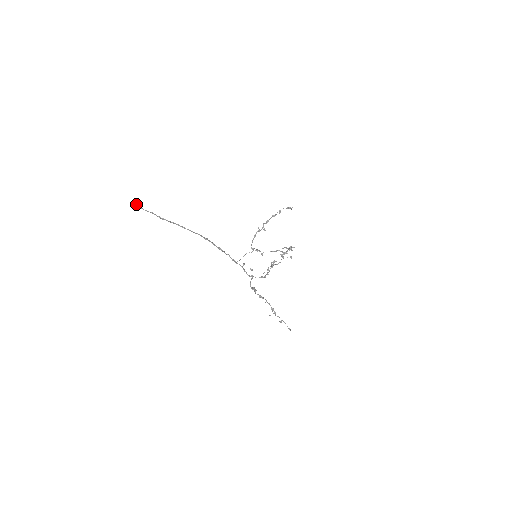
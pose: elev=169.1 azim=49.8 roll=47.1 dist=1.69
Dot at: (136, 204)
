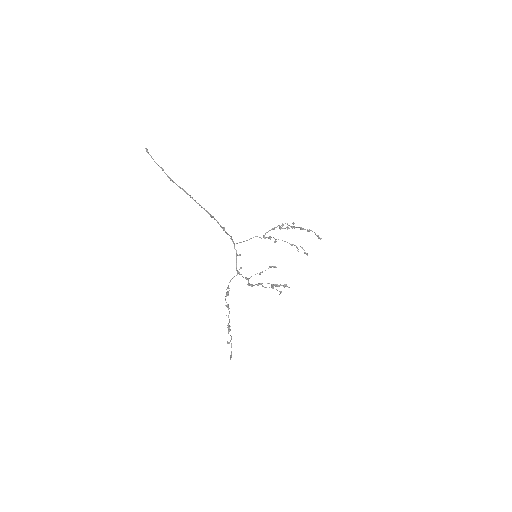
Dot at: occluded
